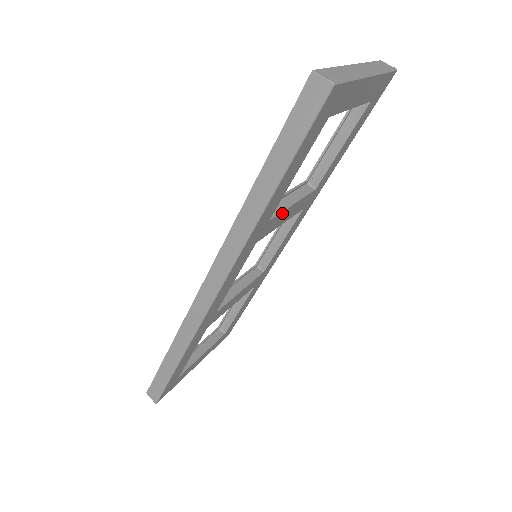
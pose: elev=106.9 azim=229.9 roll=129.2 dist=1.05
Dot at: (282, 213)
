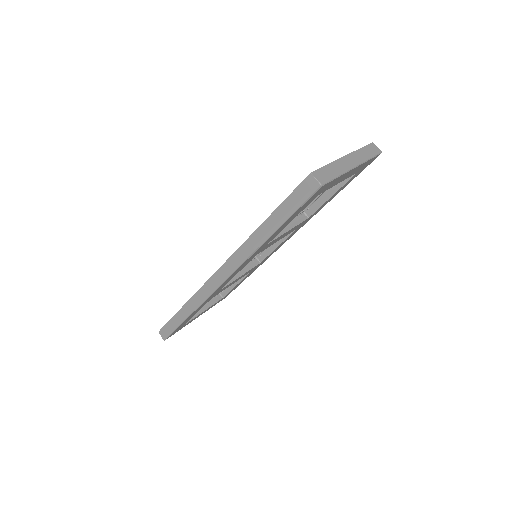
Dot at: (279, 237)
